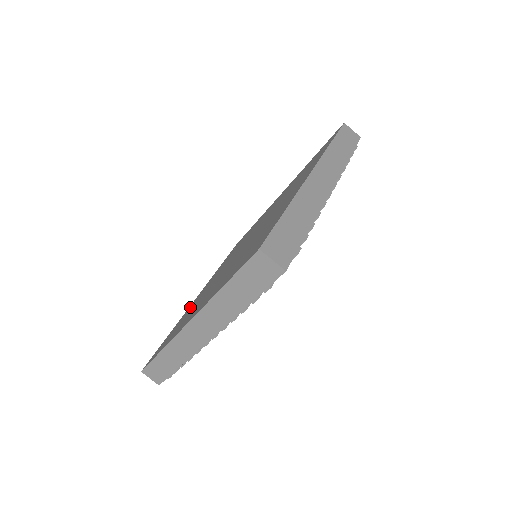
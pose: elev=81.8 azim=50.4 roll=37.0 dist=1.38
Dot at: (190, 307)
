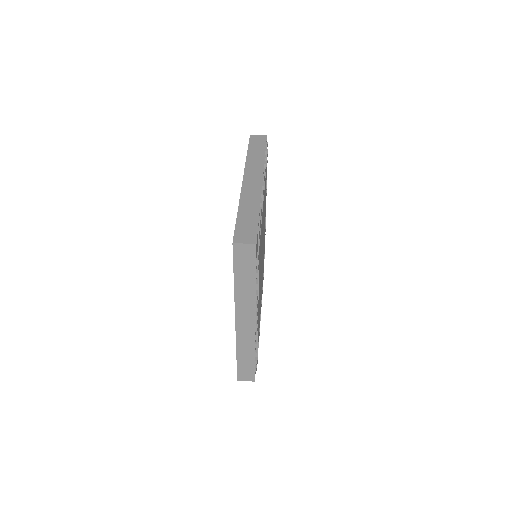
Dot at: occluded
